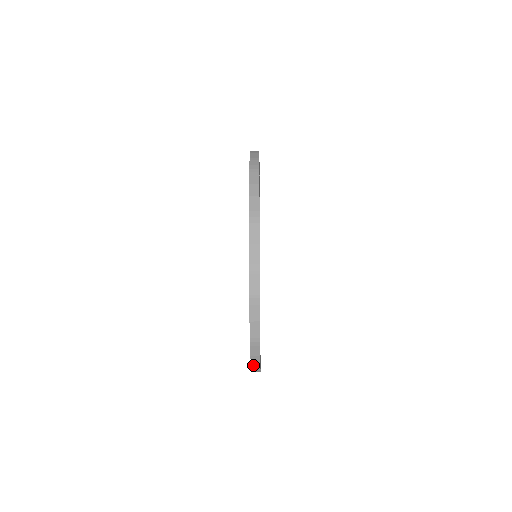
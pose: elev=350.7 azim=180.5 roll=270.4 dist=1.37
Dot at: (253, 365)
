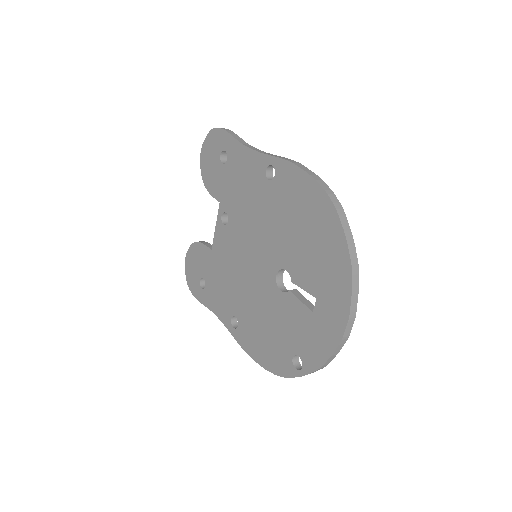
Dot at: occluded
